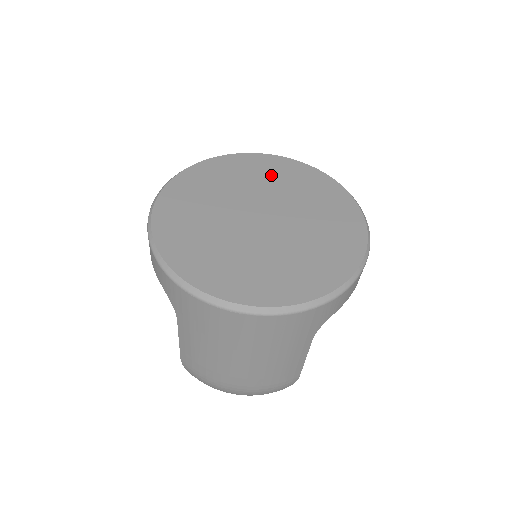
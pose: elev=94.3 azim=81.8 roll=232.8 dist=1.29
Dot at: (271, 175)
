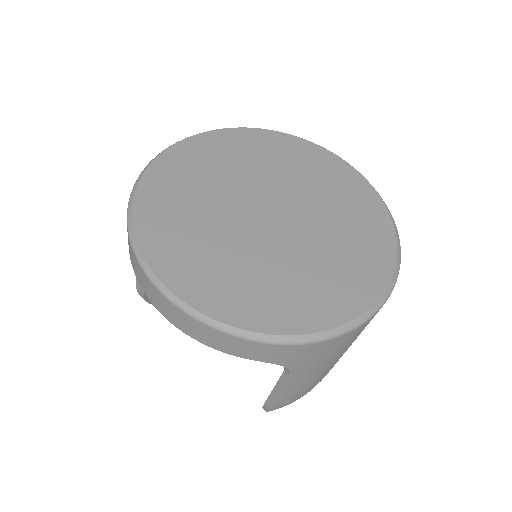
Dot at: (211, 165)
